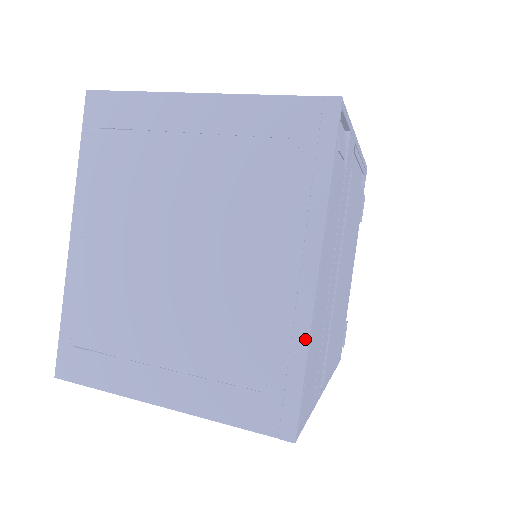
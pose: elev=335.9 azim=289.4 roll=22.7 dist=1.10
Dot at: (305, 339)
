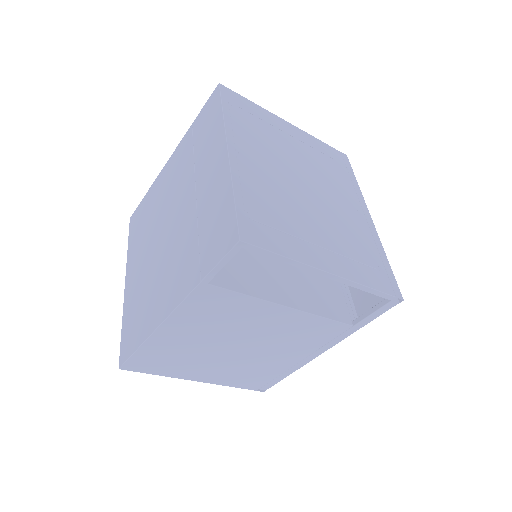
Dot at: (381, 246)
